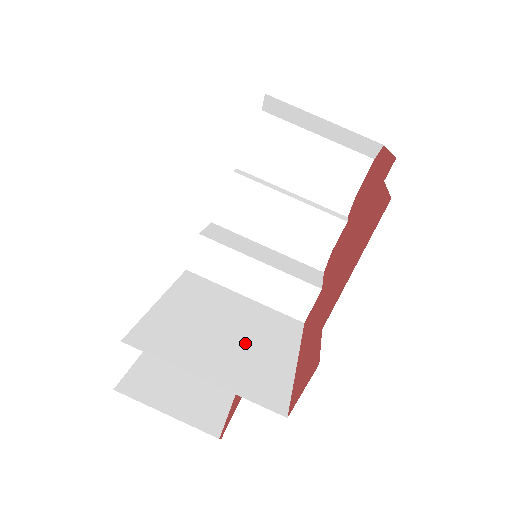
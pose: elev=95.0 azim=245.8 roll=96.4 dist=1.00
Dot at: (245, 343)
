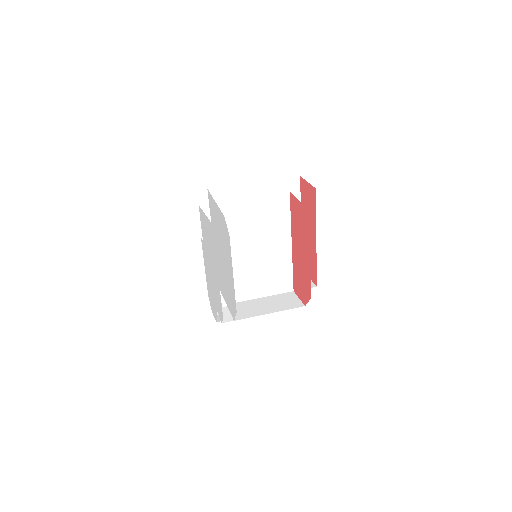
Dot at: (283, 241)
